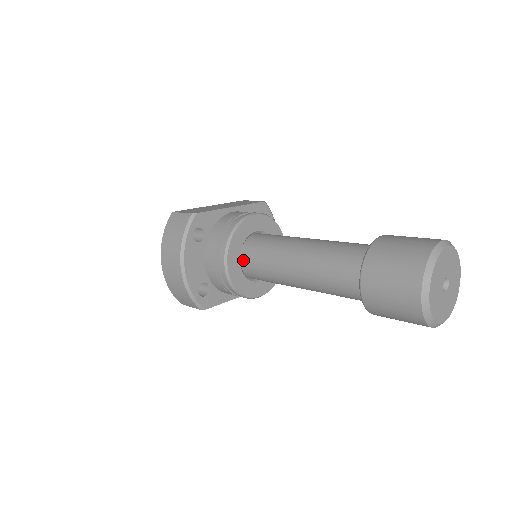
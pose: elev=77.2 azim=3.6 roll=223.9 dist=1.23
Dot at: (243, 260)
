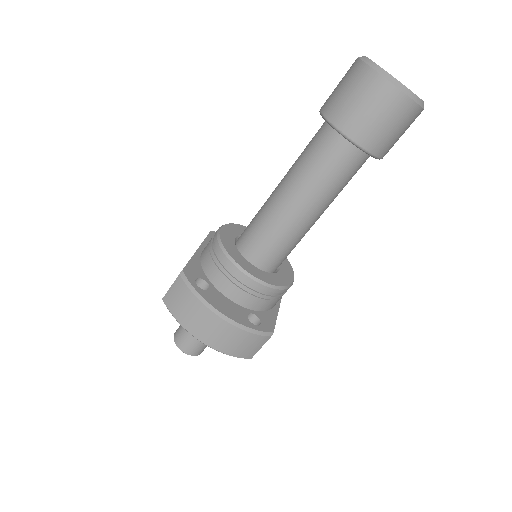
Dot at: (253, 262)
